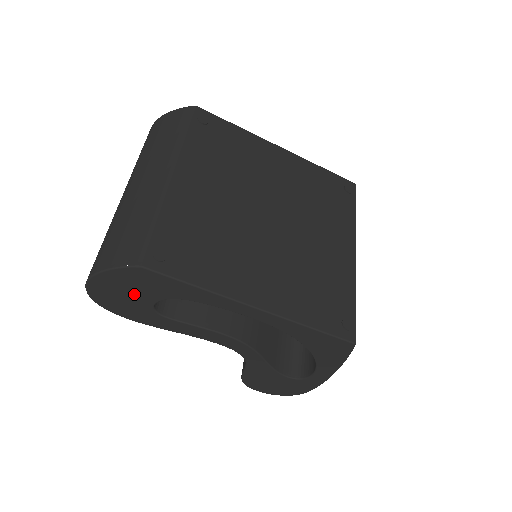
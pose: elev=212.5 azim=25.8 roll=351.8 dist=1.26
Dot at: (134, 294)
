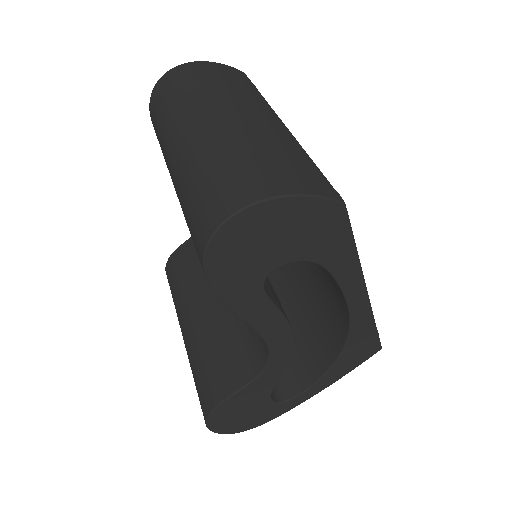
Dot at: (281, 244)
